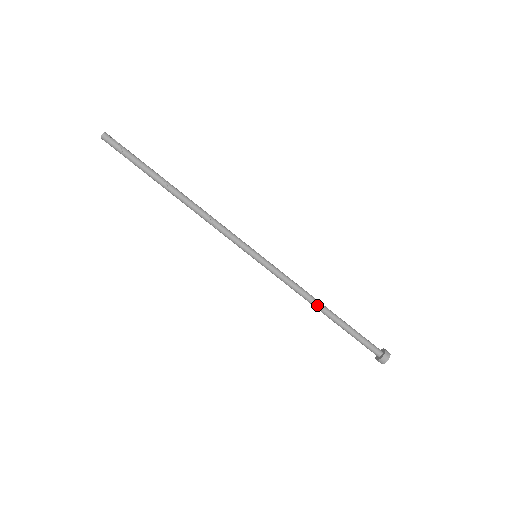
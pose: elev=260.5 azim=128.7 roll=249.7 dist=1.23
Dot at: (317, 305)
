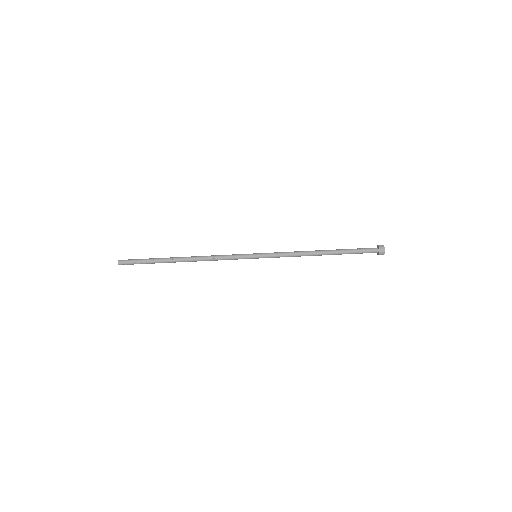
Dot at: (315, 254)
